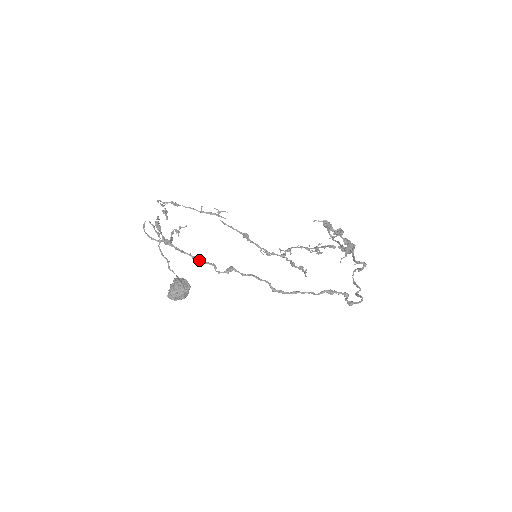
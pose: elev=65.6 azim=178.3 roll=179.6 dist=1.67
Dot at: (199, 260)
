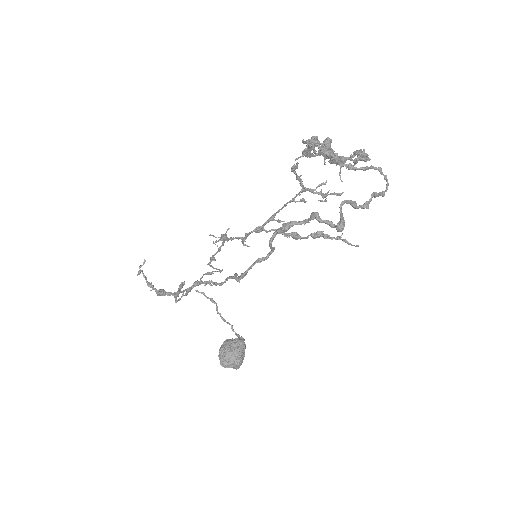
Dot at: (178, 293)
